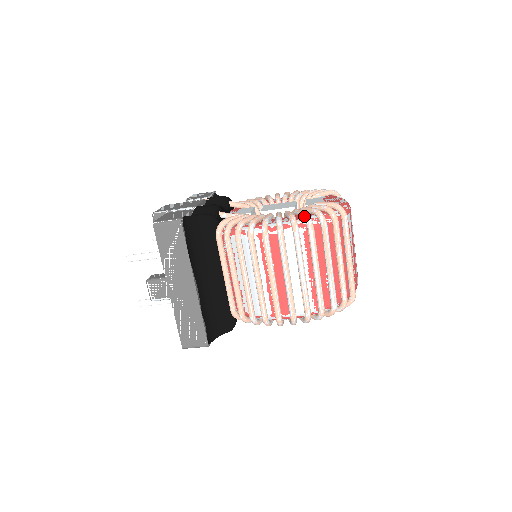
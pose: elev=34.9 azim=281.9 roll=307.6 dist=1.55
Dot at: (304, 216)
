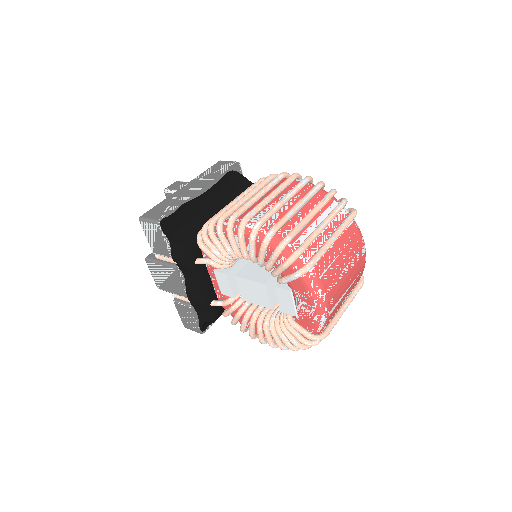
Dot at: (290, 349)
